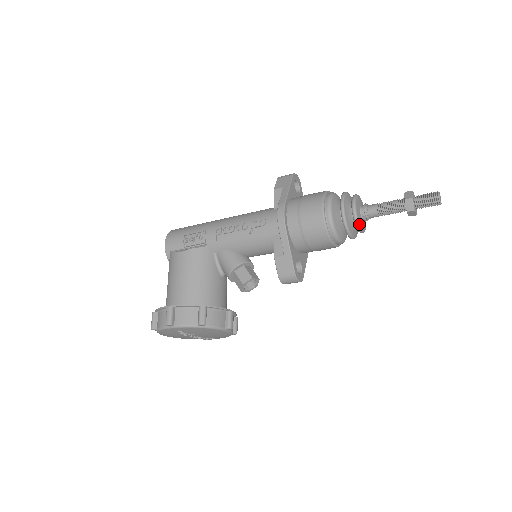
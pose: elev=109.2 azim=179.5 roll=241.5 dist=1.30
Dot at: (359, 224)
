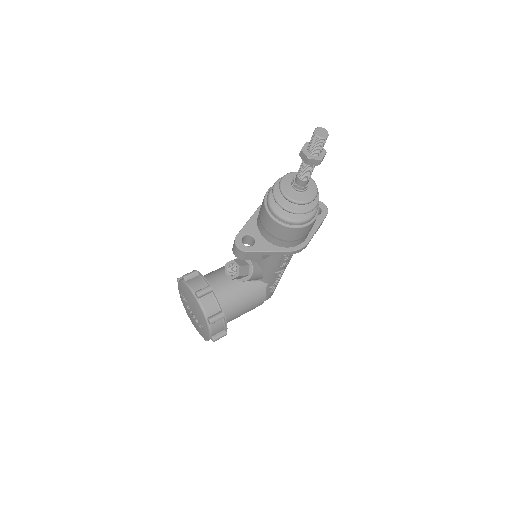
Dot at: (281, 185)
